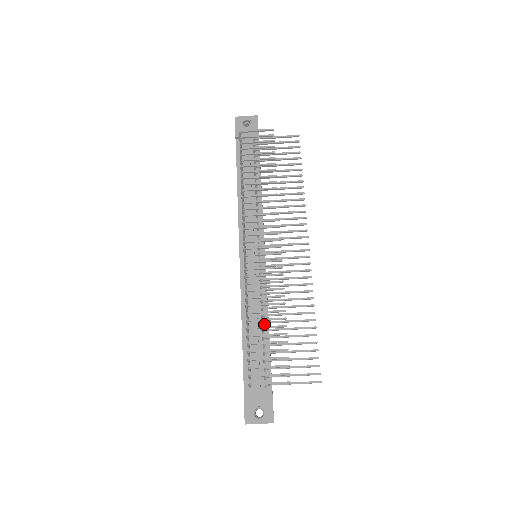
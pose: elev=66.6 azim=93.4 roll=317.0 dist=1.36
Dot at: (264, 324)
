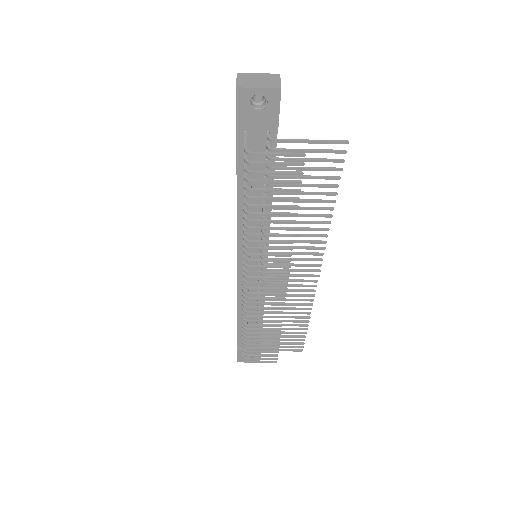
Dot at: occluded
